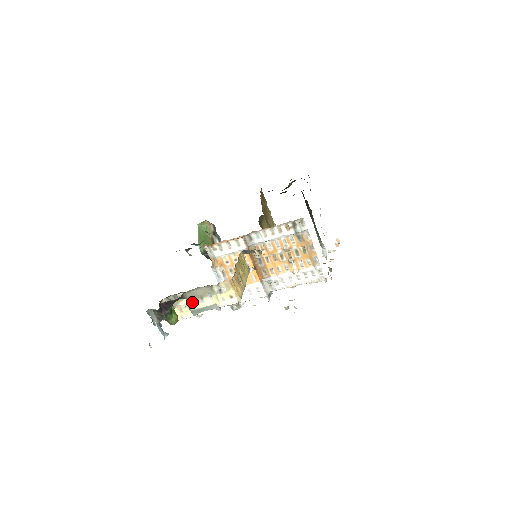
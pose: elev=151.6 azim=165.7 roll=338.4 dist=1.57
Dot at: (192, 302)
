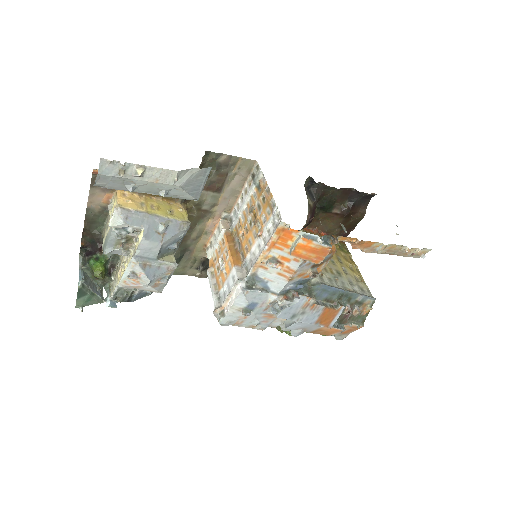
Dot at: (104, 237)
